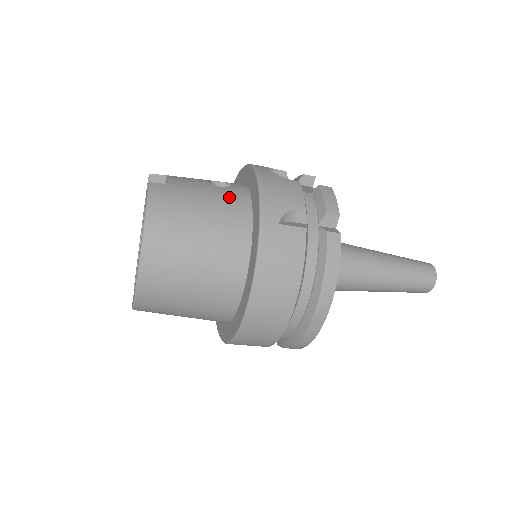
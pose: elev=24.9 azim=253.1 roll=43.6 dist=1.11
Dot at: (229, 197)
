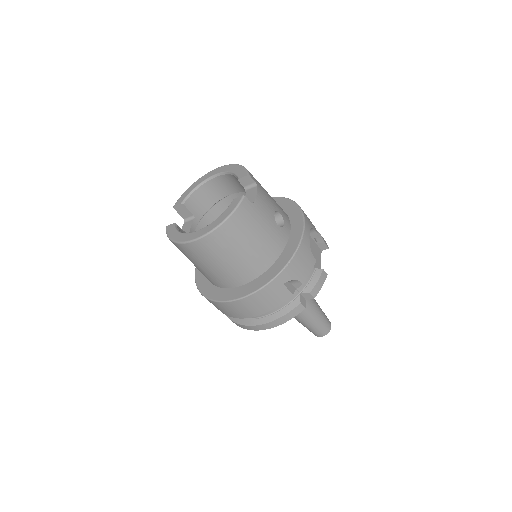
Dot at: (275, 239)
